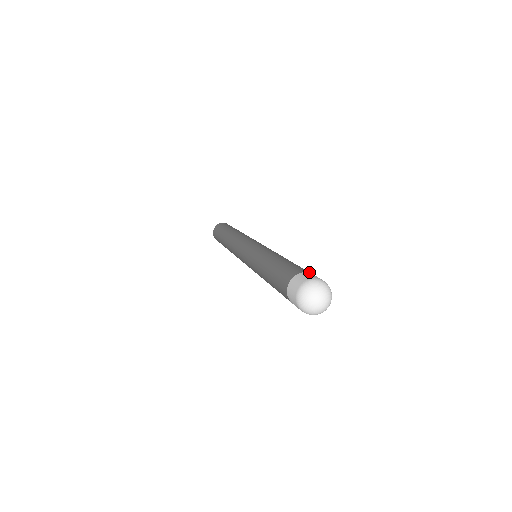
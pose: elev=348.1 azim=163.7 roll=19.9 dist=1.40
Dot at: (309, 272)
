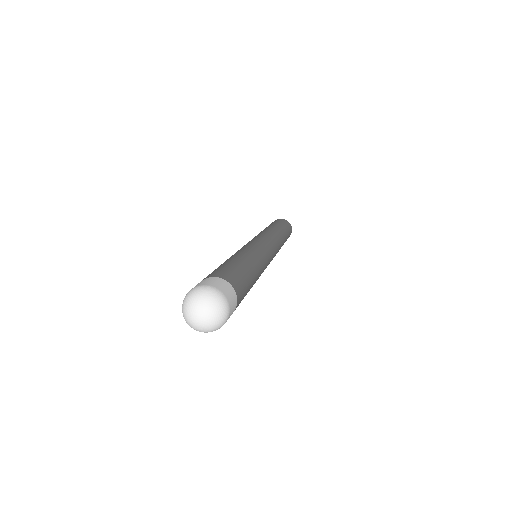
Dot at: (236, 287)
